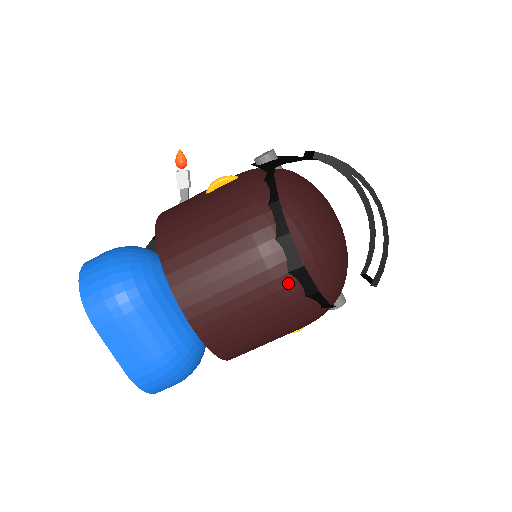
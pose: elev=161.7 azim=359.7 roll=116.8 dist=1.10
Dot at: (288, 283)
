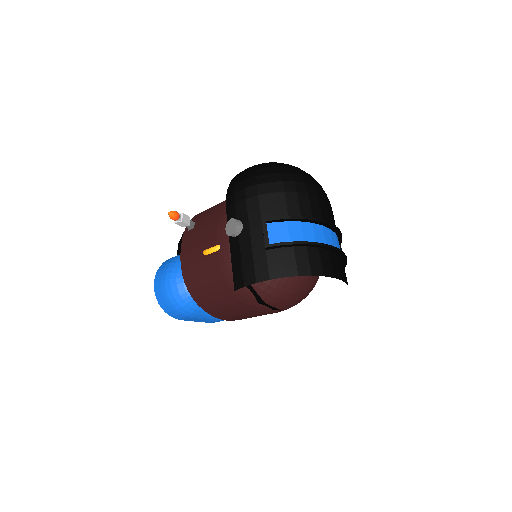
Dot at: (276, 311)
